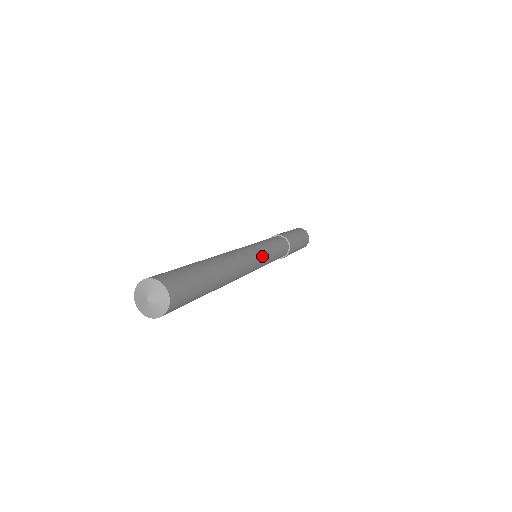
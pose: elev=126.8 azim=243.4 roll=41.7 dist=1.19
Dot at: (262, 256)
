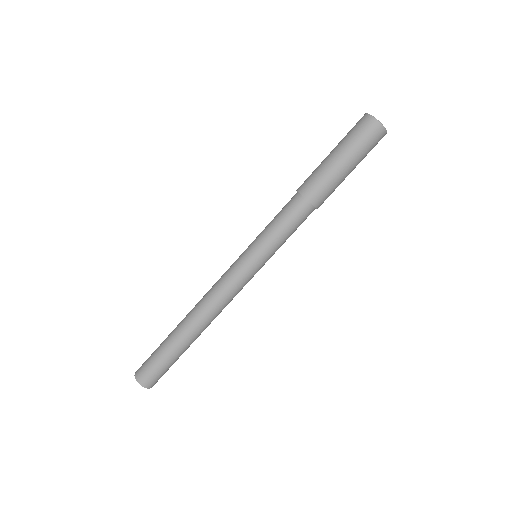
Dot at: (252, 275)
